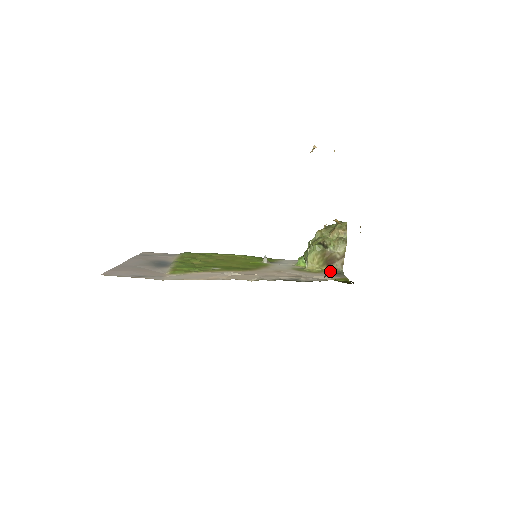
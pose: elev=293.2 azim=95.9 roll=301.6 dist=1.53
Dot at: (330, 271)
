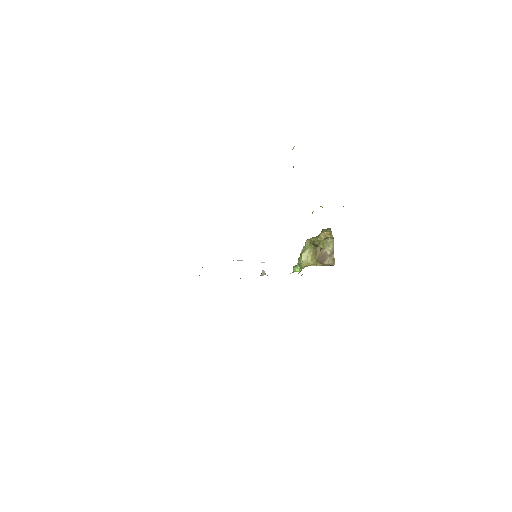
Dot at: occluded
